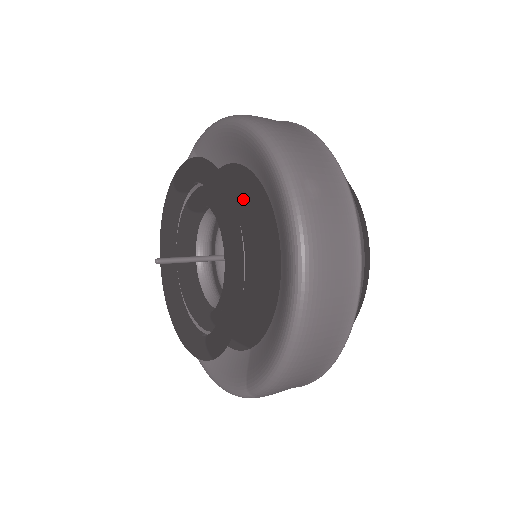
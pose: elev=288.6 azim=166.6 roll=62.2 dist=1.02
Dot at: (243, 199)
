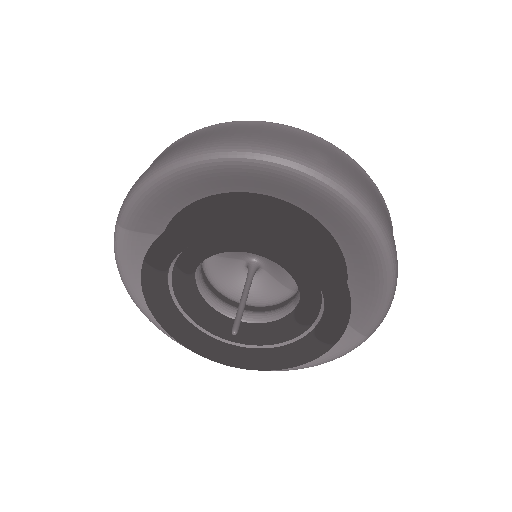
Dot at: occluded
